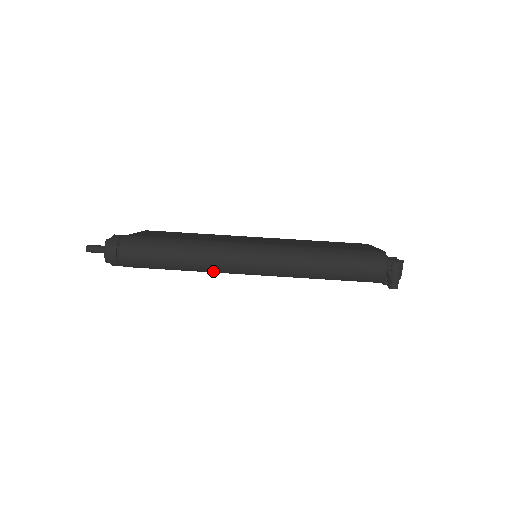
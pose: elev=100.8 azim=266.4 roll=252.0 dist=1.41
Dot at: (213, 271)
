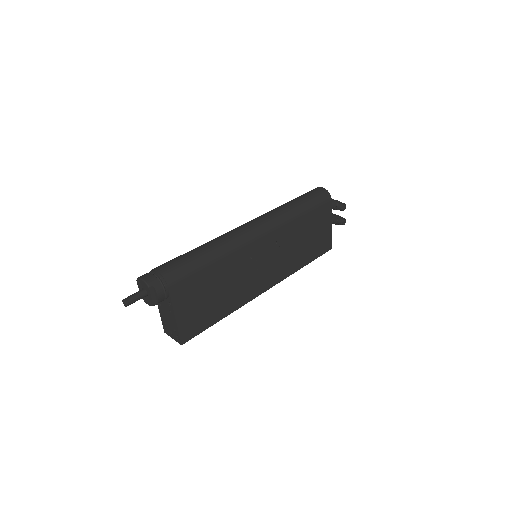
Dot at: (234, 246)
